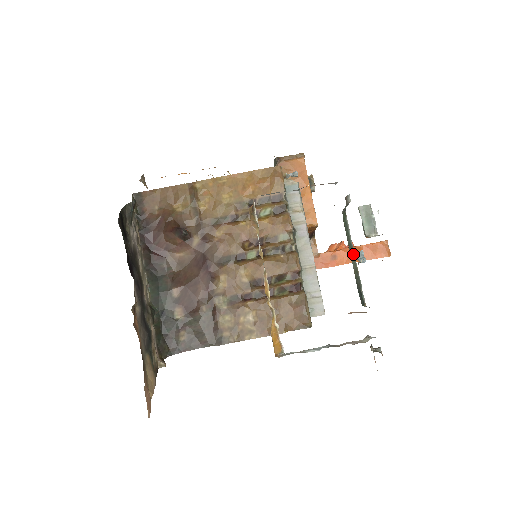
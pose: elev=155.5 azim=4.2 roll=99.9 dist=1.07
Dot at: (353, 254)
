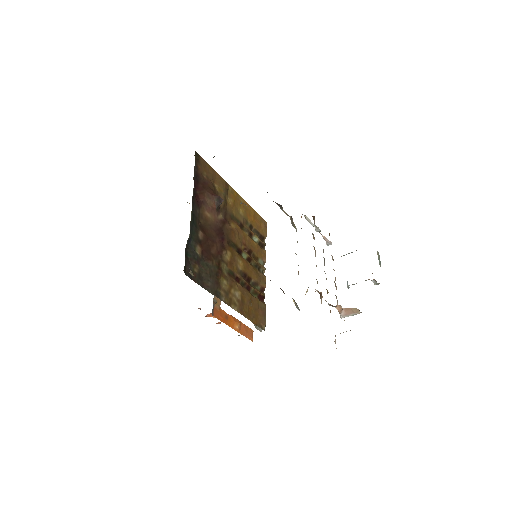
Dot at: occluded
